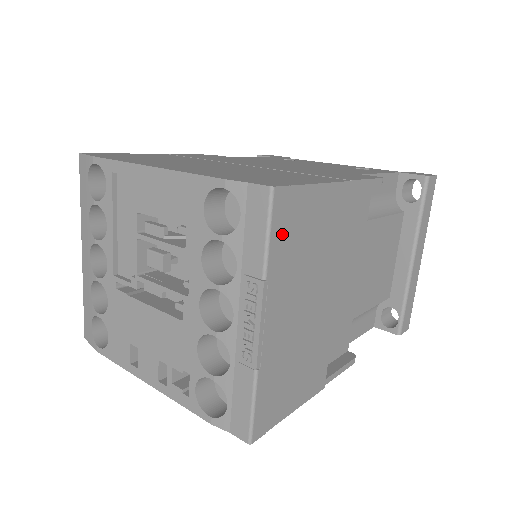
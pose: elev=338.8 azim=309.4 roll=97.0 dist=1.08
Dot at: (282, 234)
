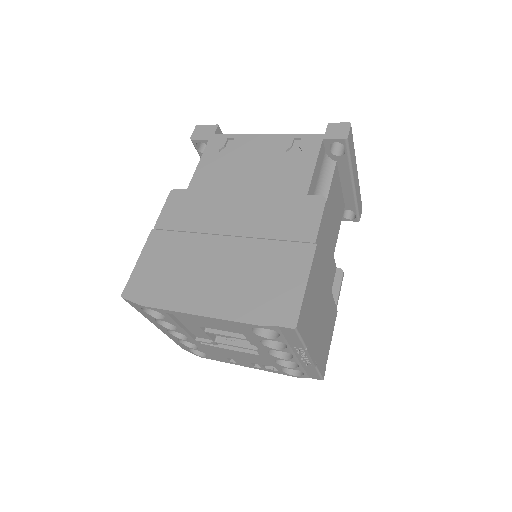
Dot at: (305, 327)
